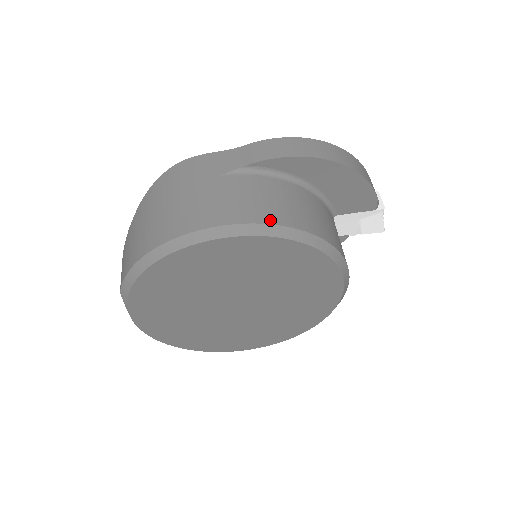
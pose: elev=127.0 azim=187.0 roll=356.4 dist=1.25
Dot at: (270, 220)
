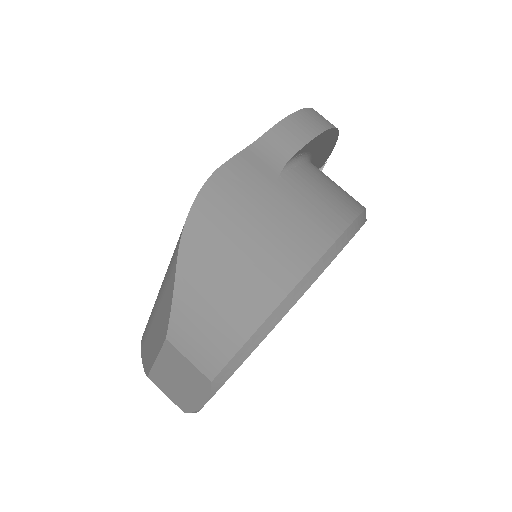
Dot at: (356, 210)
